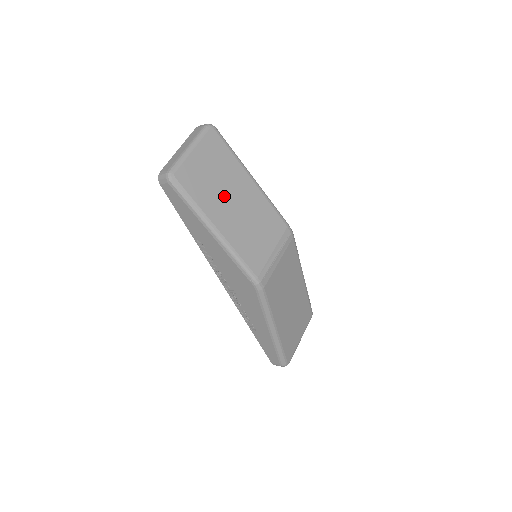
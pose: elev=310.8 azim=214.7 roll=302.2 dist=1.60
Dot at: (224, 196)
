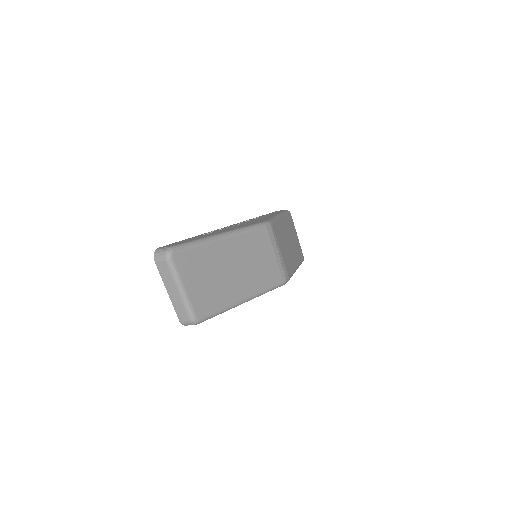
Dot at: (227, 277)
